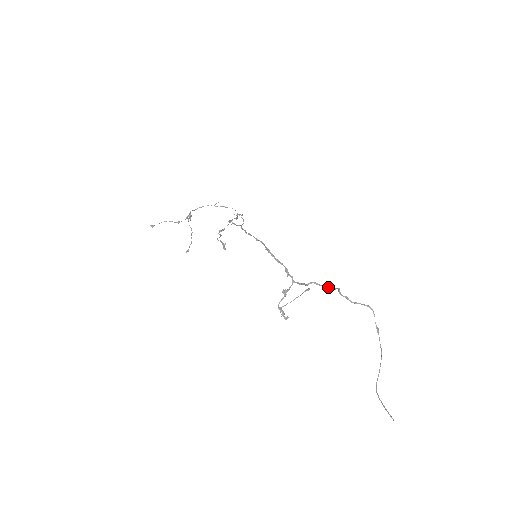
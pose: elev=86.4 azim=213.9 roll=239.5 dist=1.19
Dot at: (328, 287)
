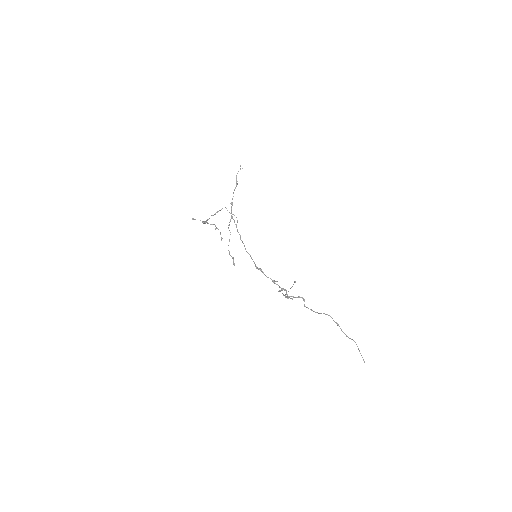
Dot at: occluded
